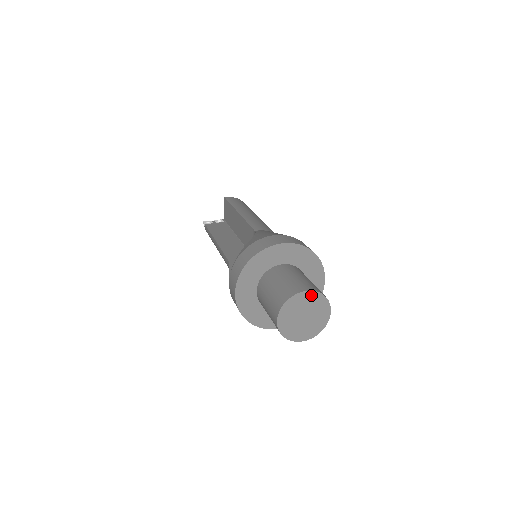
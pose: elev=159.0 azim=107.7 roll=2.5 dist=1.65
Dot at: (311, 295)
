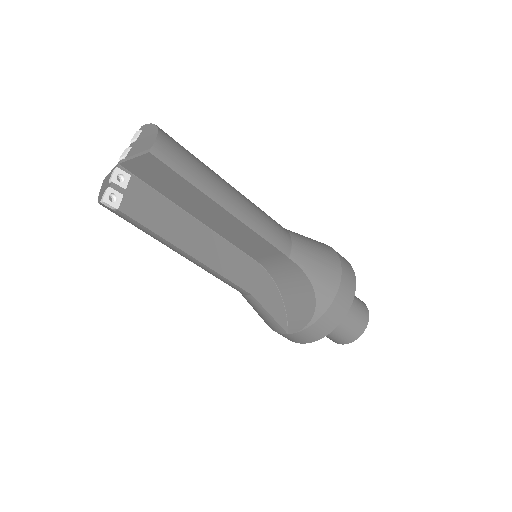
Dot at: occluded
